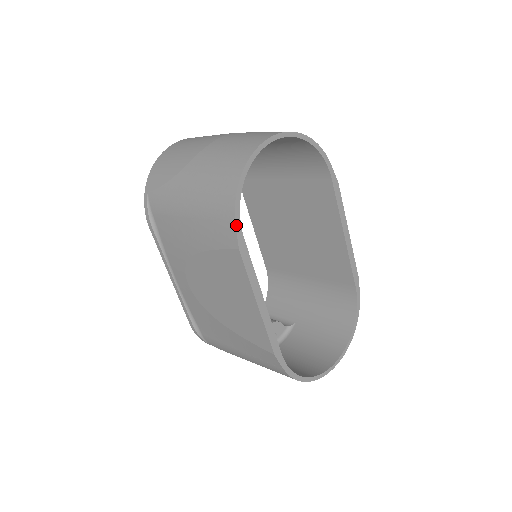
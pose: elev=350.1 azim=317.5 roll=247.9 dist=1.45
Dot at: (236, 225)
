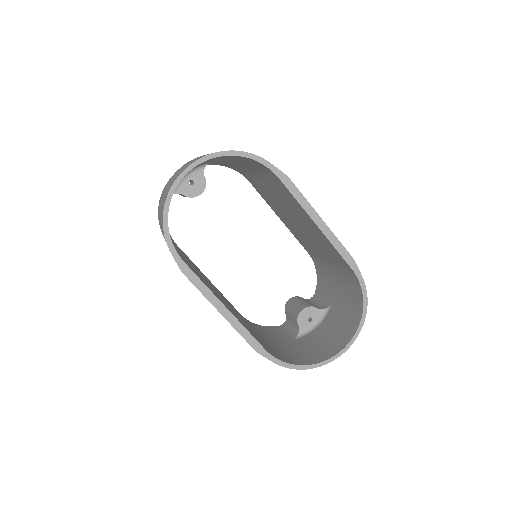
Dot at: (172, 254)
